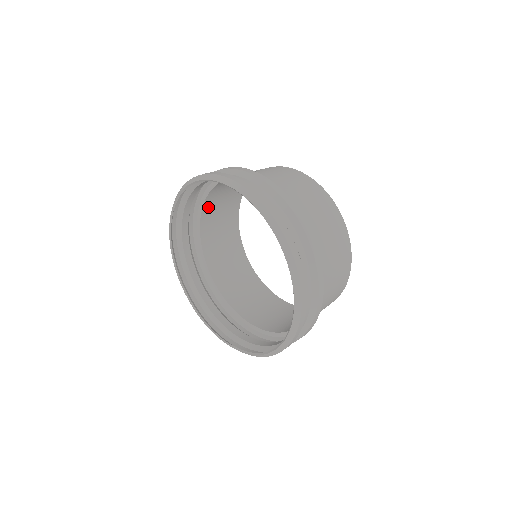
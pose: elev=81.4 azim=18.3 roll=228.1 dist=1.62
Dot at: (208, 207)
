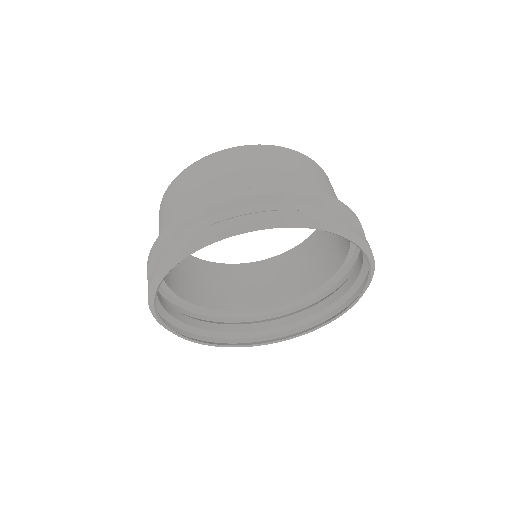
Dot at: occluded
